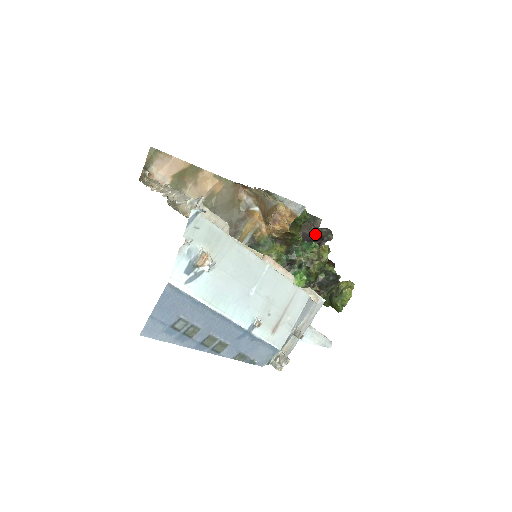
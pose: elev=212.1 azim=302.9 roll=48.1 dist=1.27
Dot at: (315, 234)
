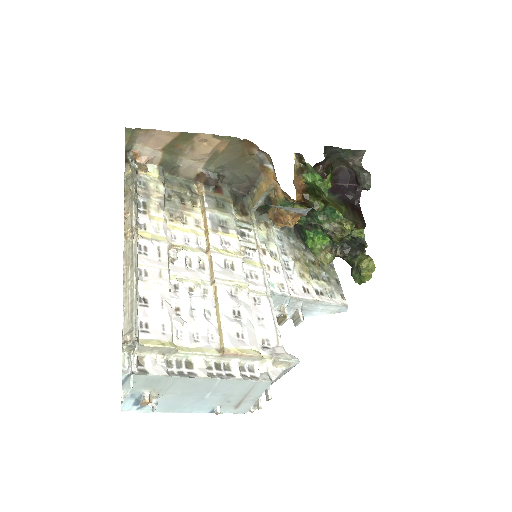
Dot at: (353, 172)
